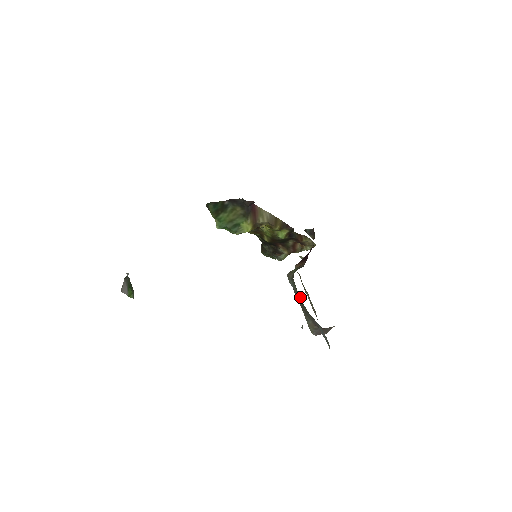
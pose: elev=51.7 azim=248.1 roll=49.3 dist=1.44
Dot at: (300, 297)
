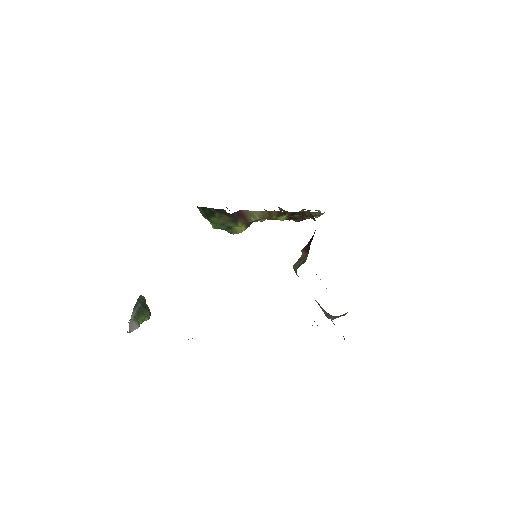
Dot at: occluded
